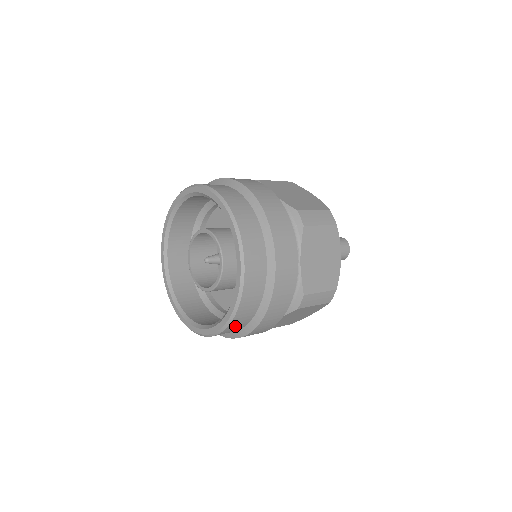
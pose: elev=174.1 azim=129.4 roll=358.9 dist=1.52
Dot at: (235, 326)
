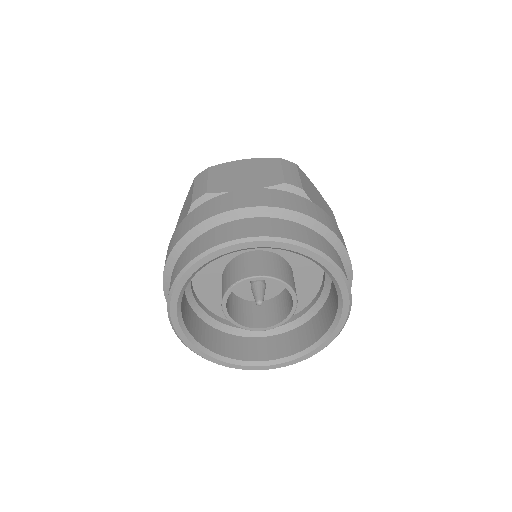
Dot at: occluded
